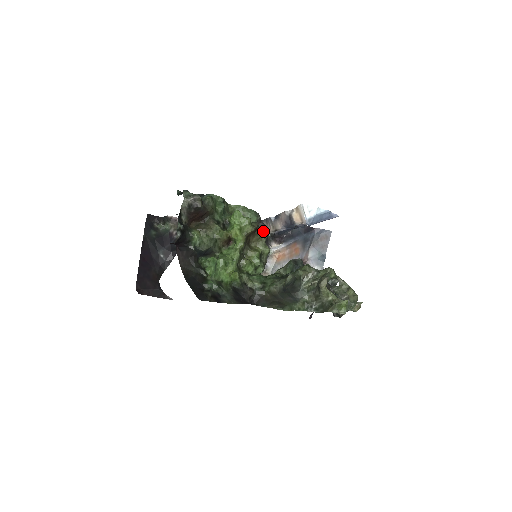
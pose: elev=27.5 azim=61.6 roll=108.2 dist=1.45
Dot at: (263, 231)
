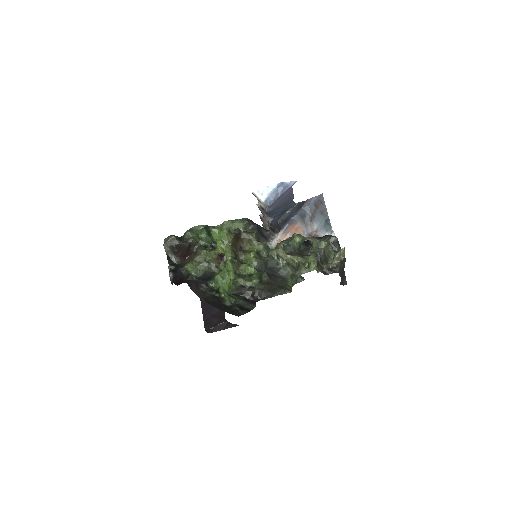
Dot at: (252, 232)
